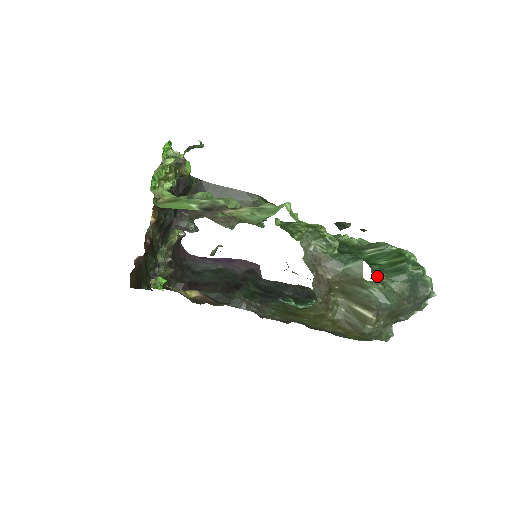
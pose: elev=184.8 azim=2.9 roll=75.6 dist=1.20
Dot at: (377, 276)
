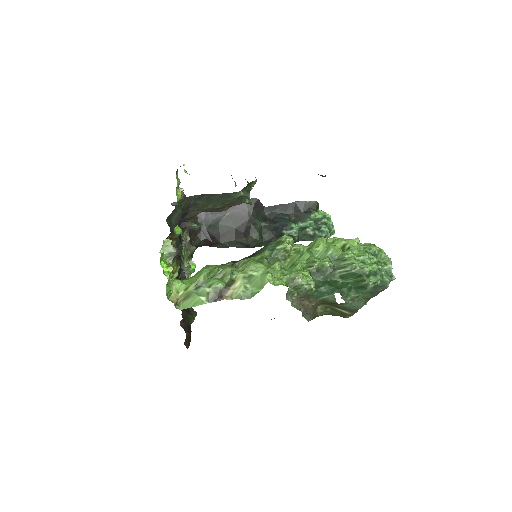
Dot at: (347, 296)
